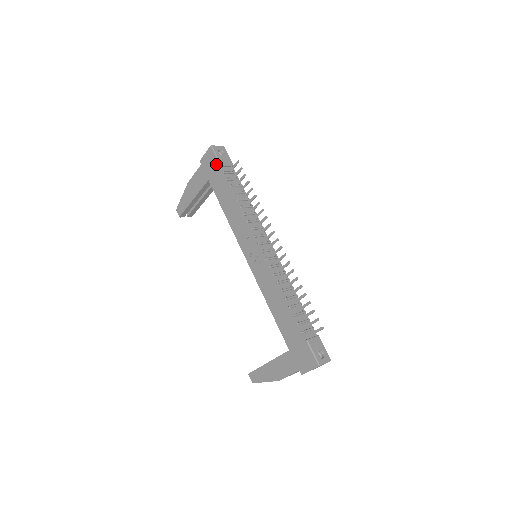
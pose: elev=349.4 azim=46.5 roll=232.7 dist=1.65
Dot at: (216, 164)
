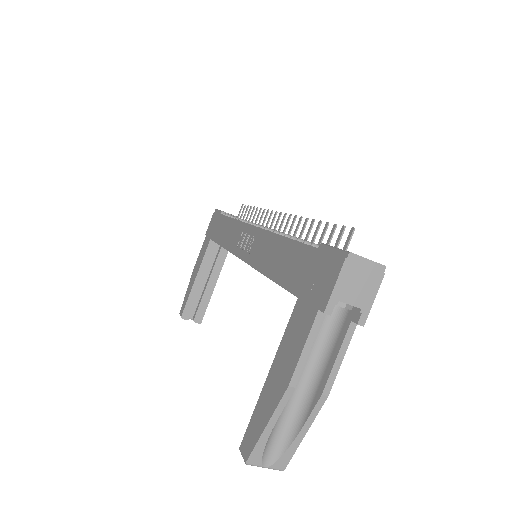
Dot at: (218, 215)
